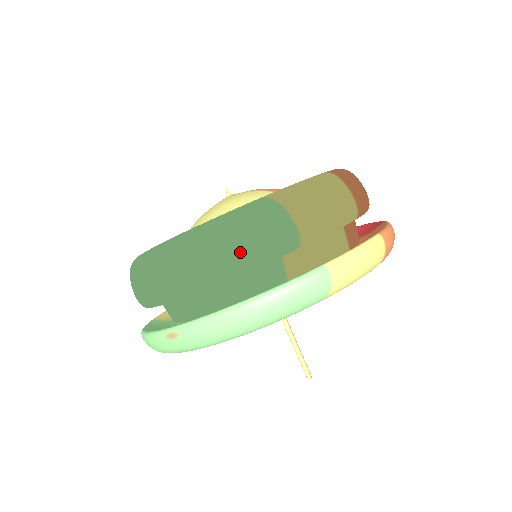
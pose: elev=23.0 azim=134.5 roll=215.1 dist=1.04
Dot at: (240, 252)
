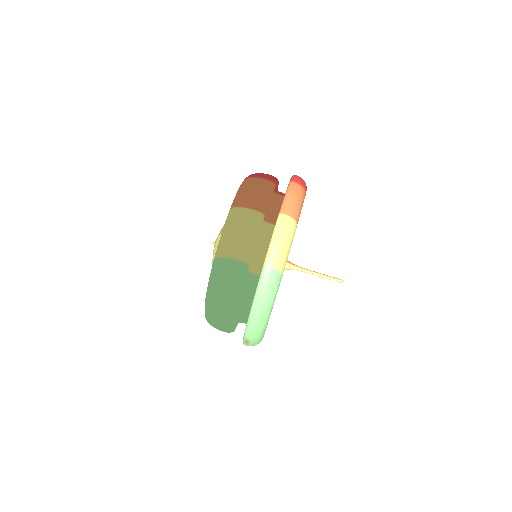
Dot at: (228, 293)
